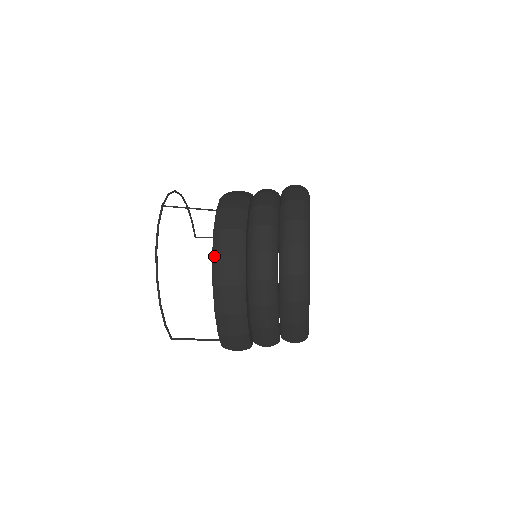
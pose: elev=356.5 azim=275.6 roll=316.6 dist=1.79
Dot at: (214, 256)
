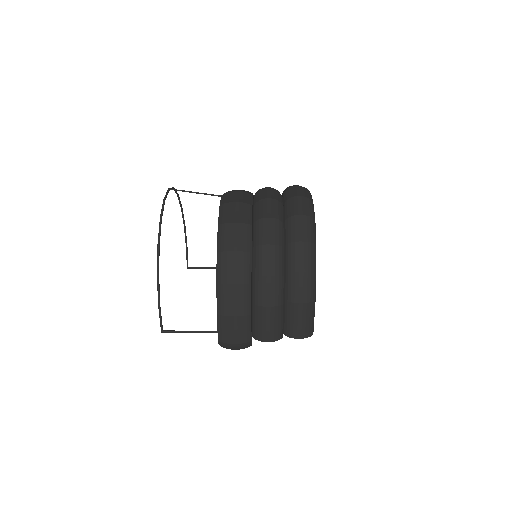
Dot at: (220, 224)
